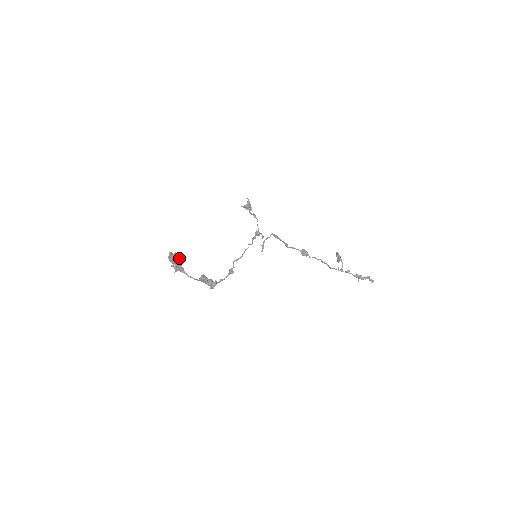
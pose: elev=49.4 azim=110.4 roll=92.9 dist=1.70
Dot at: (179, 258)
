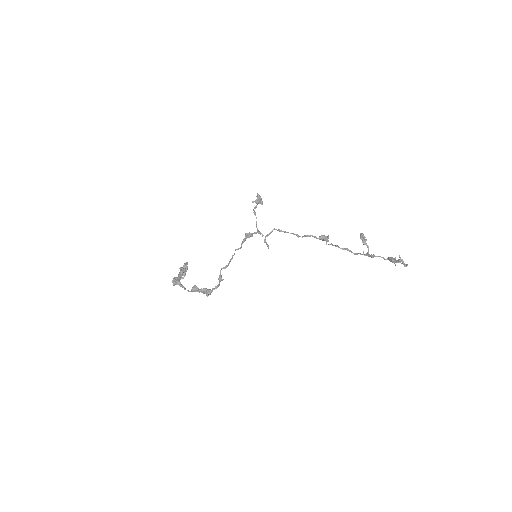
Dot at: (181, 271)
